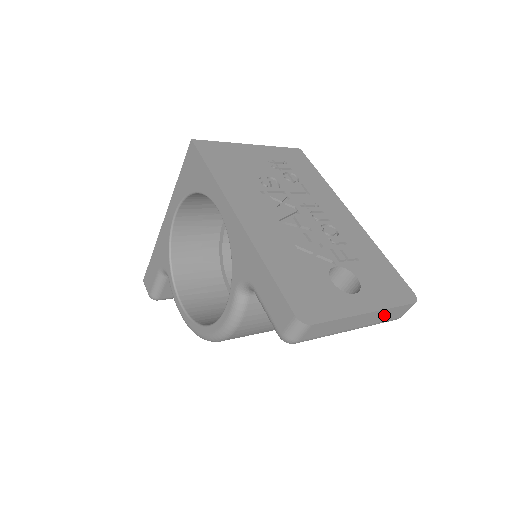
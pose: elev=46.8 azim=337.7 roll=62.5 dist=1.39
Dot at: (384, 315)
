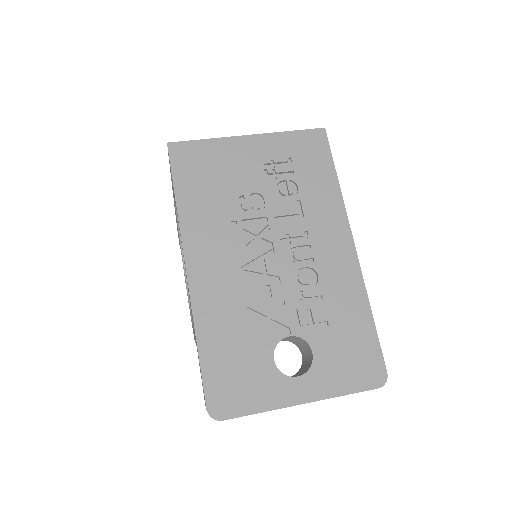
Dot at: occluded
